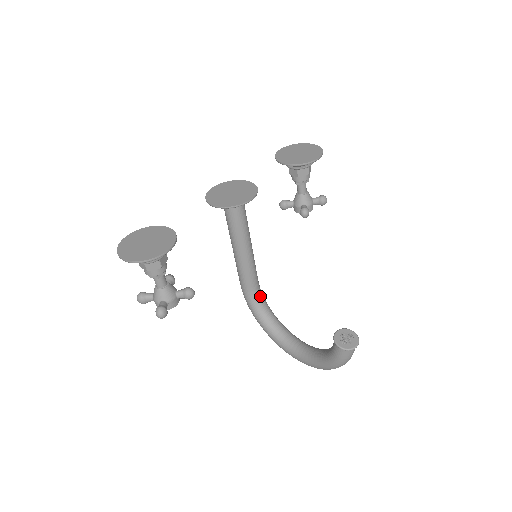
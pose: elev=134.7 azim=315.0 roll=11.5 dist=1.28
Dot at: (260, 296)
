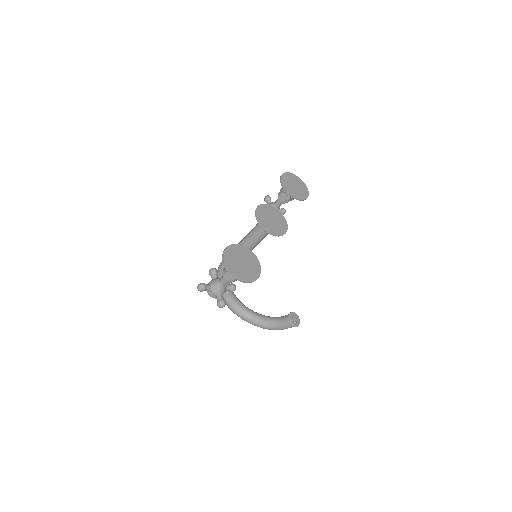
Dot at: occluded
